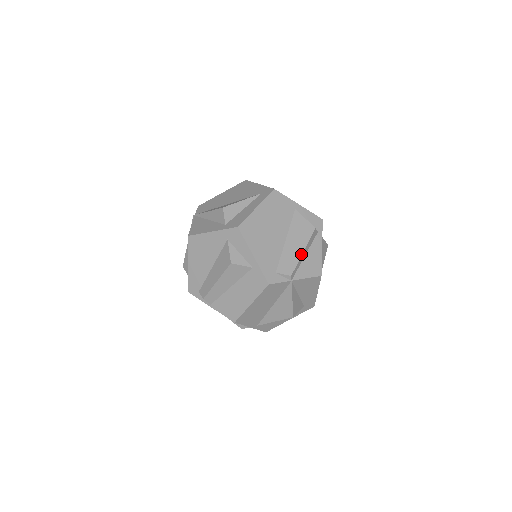
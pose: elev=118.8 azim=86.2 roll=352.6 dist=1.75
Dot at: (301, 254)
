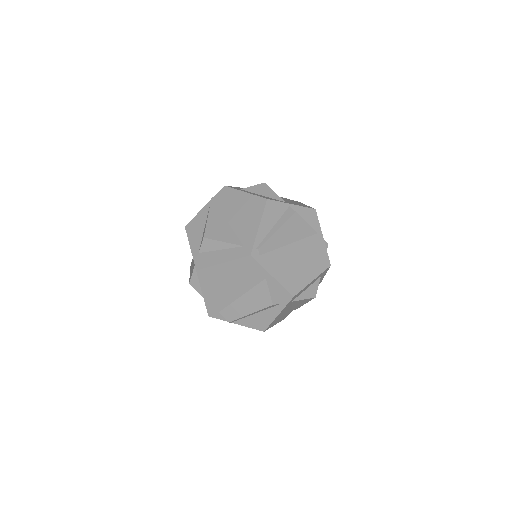
Dot at: (247, 314)
